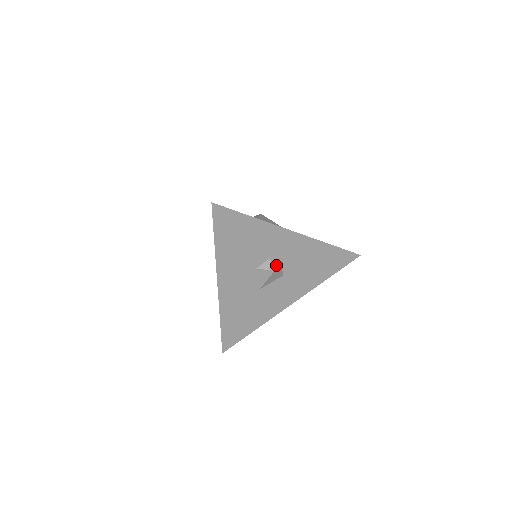
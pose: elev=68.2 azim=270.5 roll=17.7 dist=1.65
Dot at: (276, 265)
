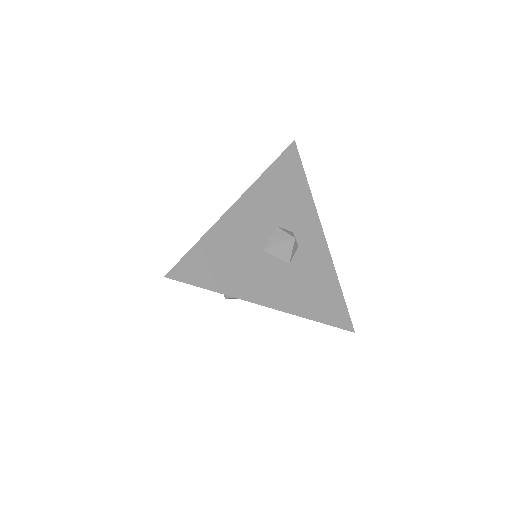
Dot at: occluded
